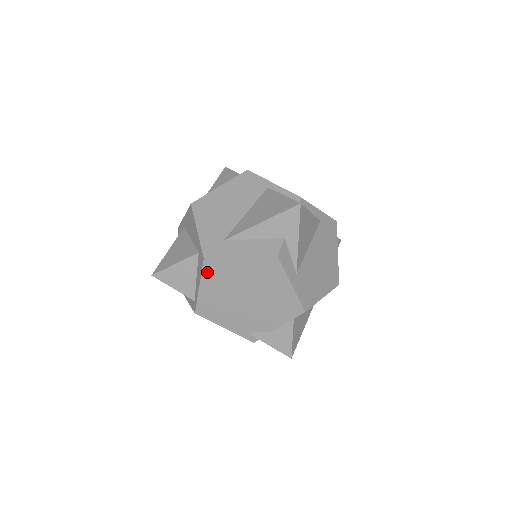
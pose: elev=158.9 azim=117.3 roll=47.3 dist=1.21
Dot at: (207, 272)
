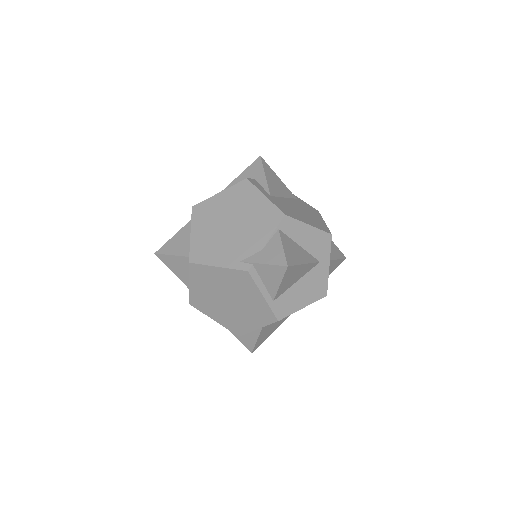
Dot at: (196, 217)
